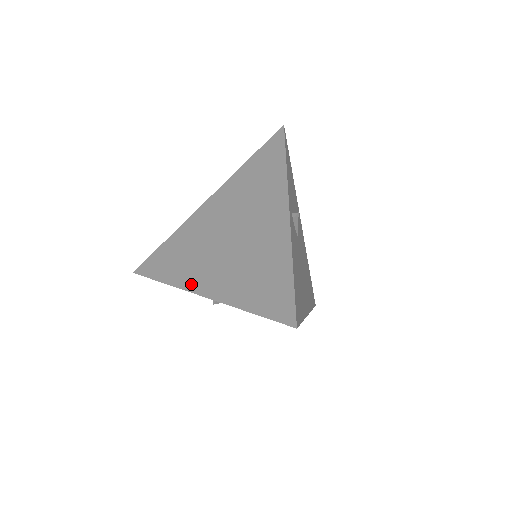
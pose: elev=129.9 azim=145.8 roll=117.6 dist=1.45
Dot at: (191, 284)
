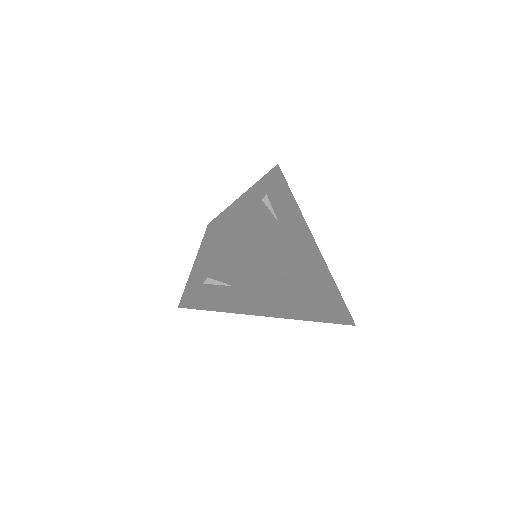
Dot at: occluded
